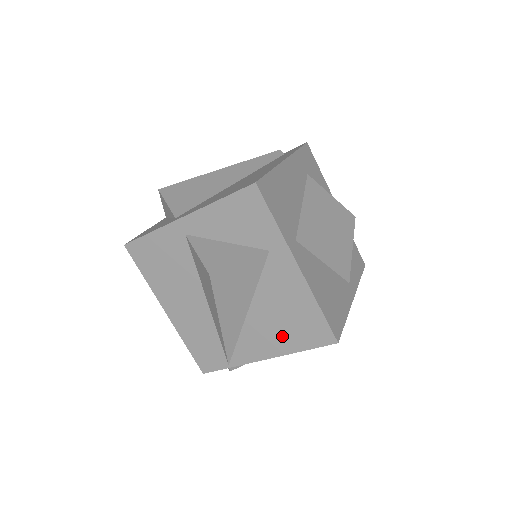
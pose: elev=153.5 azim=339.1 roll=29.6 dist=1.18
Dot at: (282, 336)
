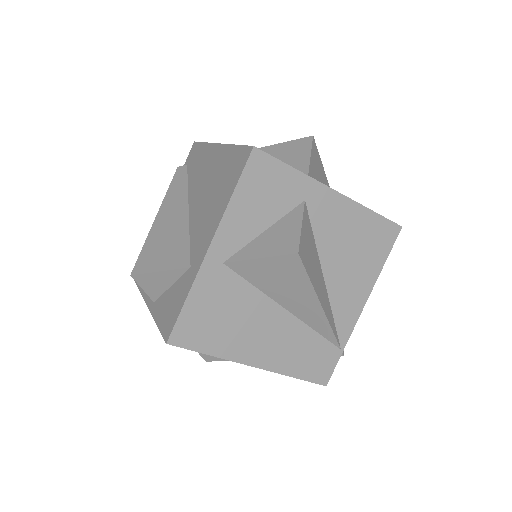
Dot at: (362, 269)
